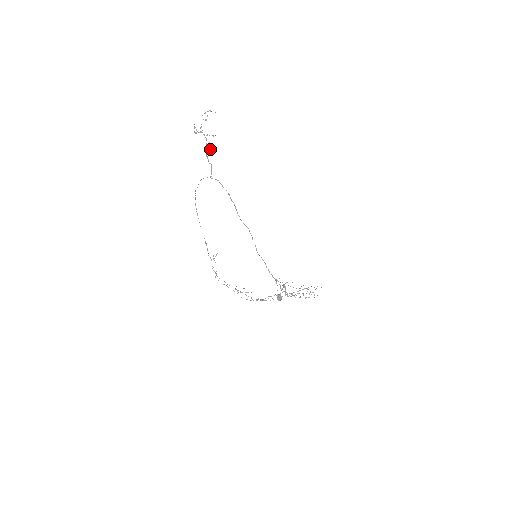
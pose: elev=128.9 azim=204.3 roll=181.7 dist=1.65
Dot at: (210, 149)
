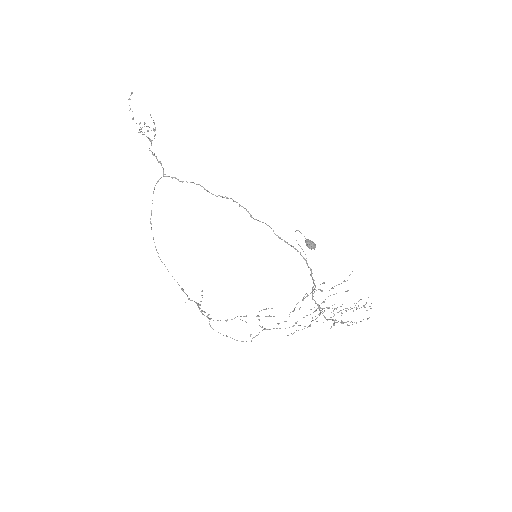
Dot at: (154, 136)
